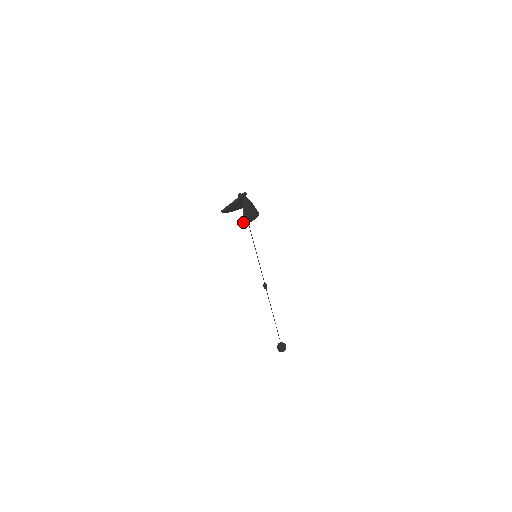
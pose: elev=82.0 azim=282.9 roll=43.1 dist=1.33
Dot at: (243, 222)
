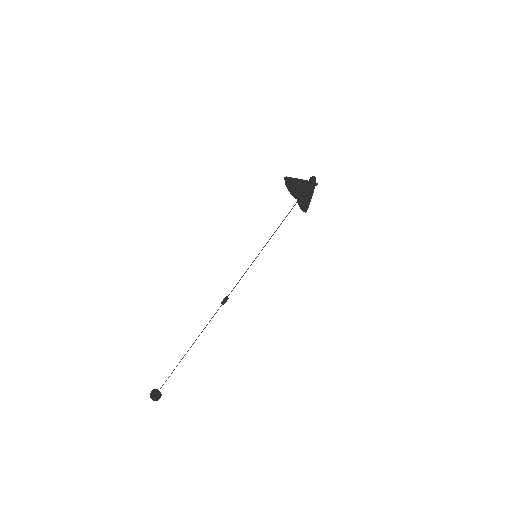
Dot at: (297, 195)
